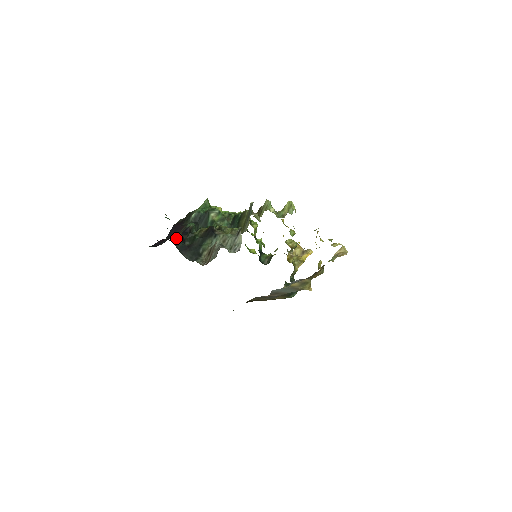
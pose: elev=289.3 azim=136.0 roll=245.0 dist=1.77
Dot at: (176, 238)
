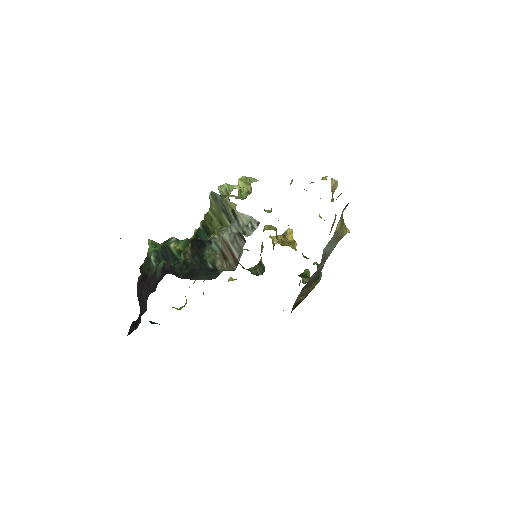
Dot at: (169, 270)
